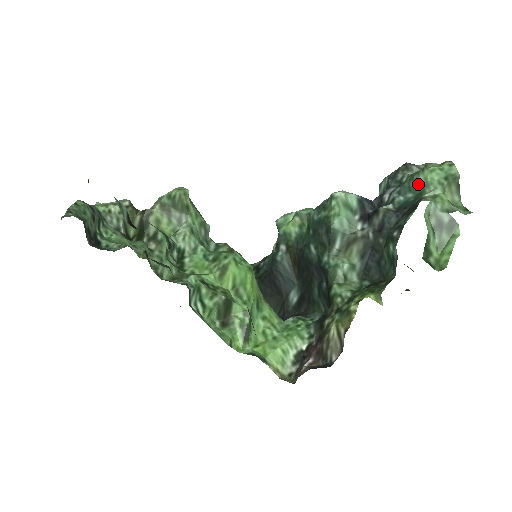
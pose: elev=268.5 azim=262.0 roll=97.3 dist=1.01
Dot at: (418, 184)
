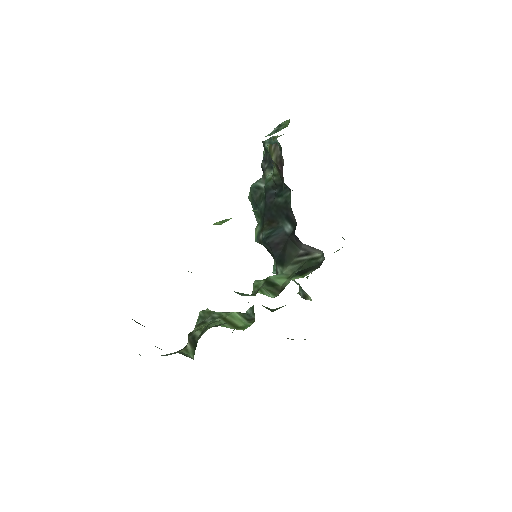
Dot at: occluded
